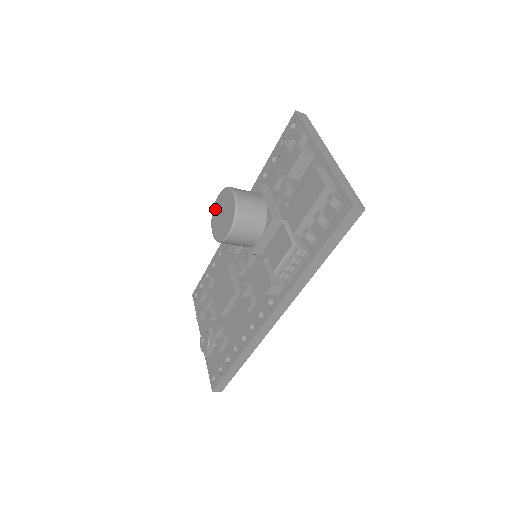
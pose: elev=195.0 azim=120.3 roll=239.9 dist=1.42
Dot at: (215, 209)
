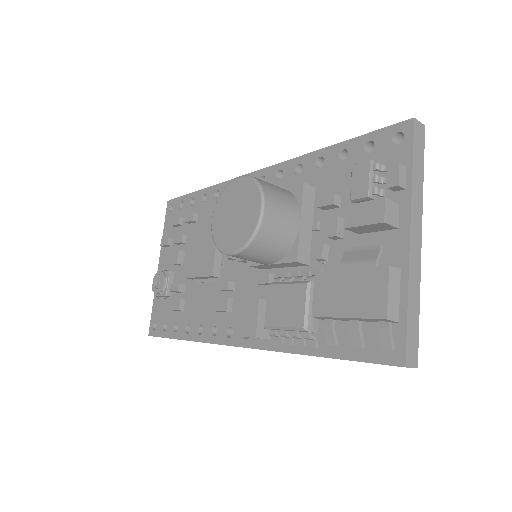
Dot at: (229, 191)
